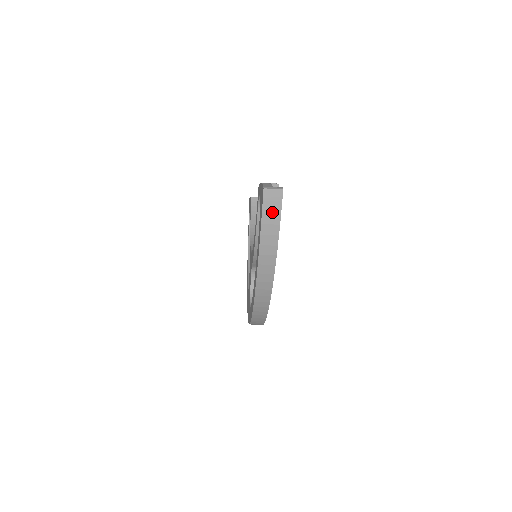
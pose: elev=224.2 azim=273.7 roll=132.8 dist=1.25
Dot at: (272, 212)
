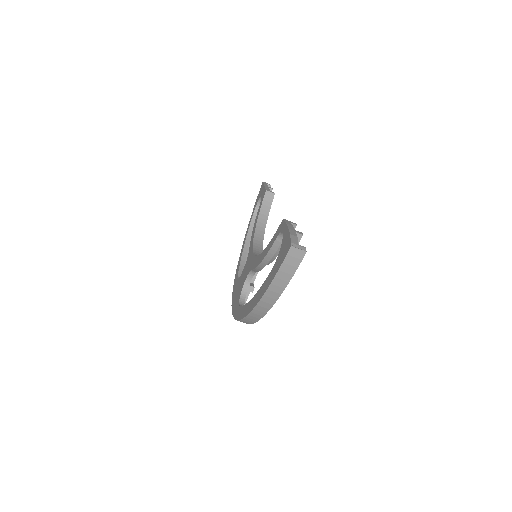
Dot at: (291, 265)
